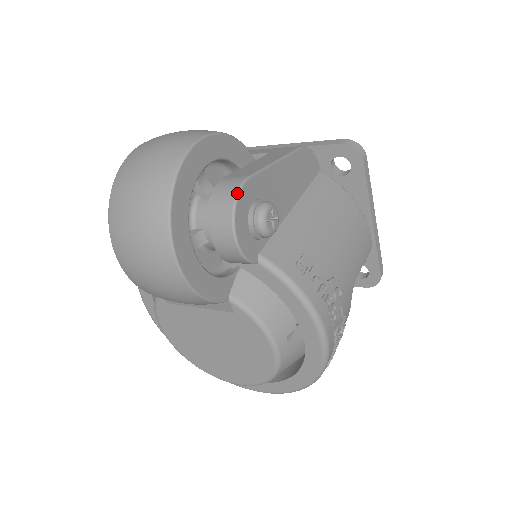
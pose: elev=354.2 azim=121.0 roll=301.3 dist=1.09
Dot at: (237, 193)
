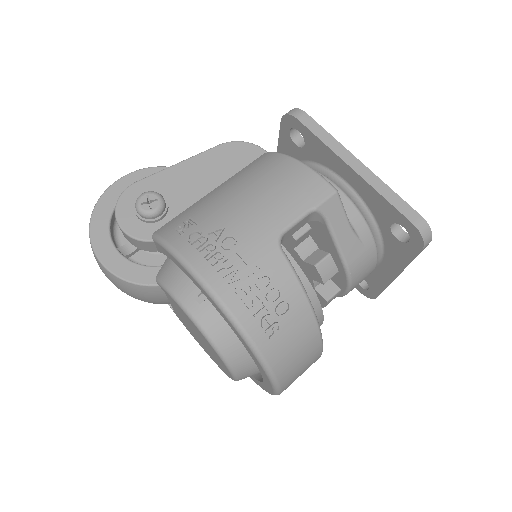
Dot at: (120, 195)
